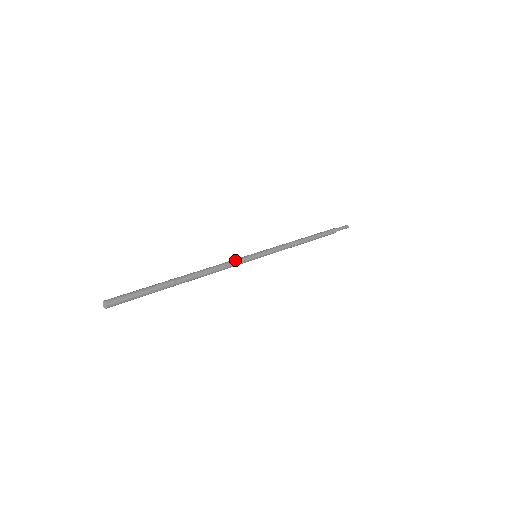
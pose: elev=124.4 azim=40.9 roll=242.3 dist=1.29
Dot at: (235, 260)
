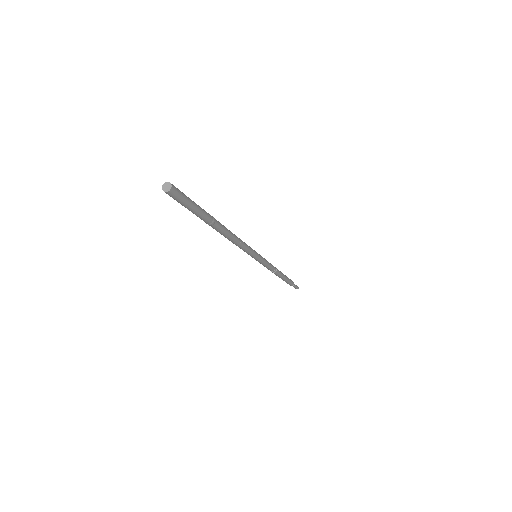
Dot at: occluded
